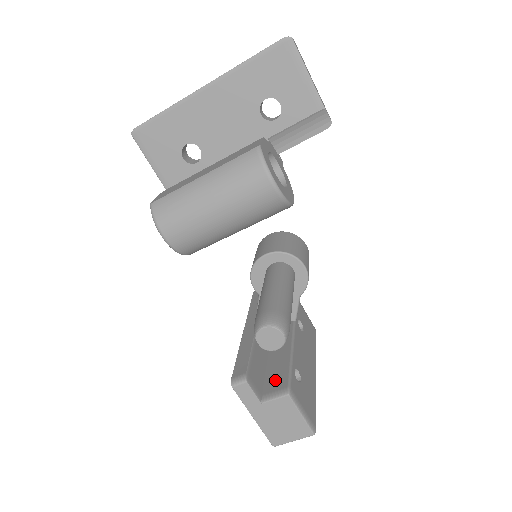
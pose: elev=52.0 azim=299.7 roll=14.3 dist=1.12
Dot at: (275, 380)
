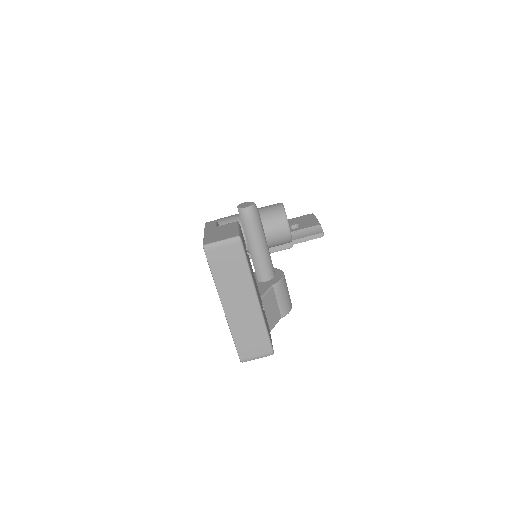
Dot at: occluded
